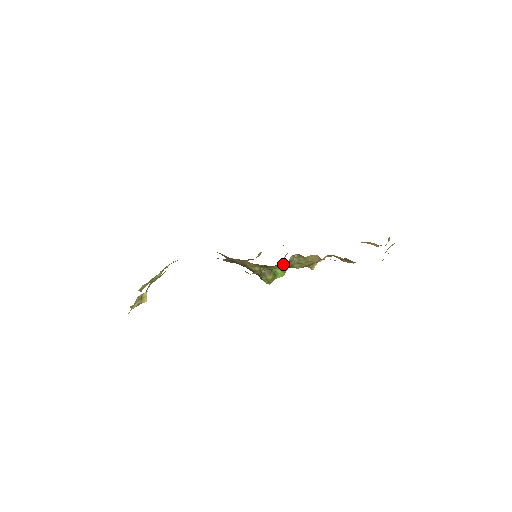
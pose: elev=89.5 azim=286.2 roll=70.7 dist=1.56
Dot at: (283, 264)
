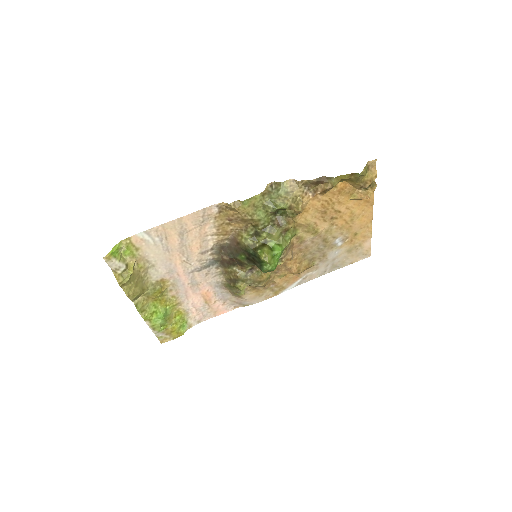
Dot at: (265, 203)
